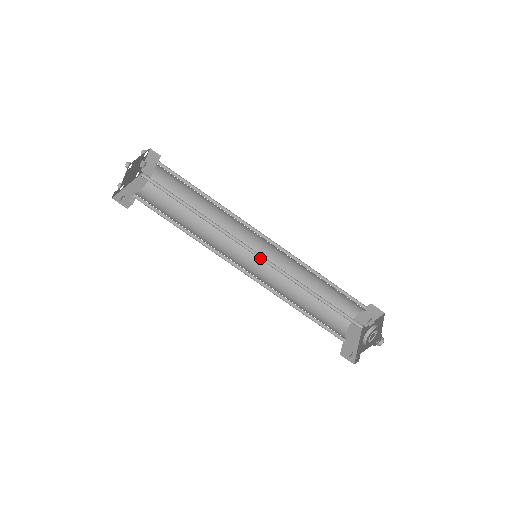
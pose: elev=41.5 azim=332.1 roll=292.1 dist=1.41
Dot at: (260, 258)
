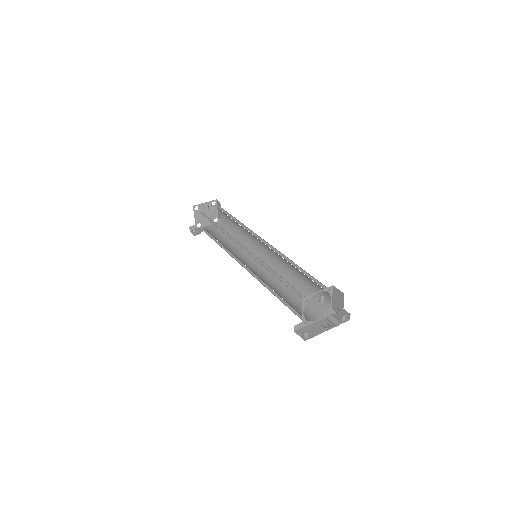
Dot at: (247, 251)
